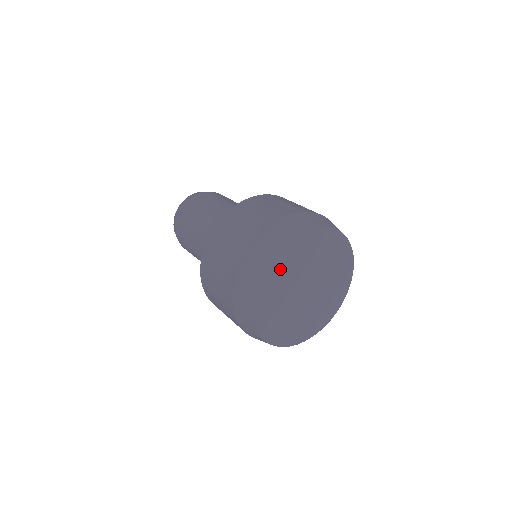
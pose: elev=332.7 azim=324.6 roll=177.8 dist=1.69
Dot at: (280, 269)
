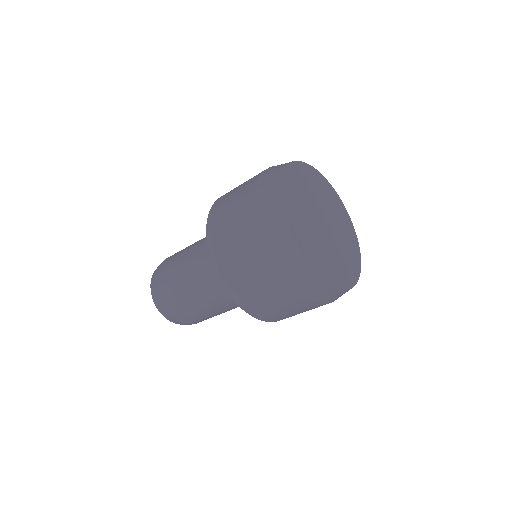
Dot at: (322, 187)
